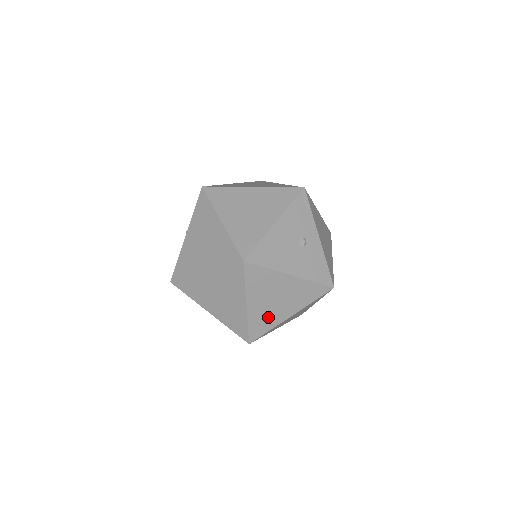
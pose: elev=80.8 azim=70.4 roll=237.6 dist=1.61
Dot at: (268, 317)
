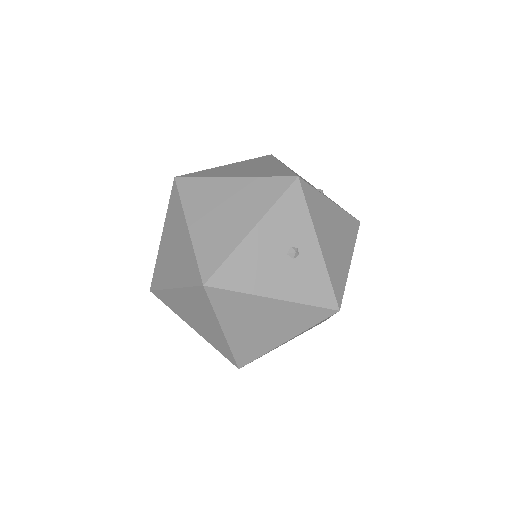
Dot at: (255, 343)
